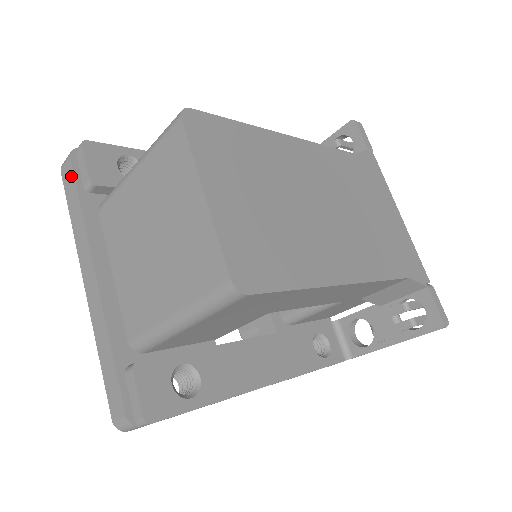
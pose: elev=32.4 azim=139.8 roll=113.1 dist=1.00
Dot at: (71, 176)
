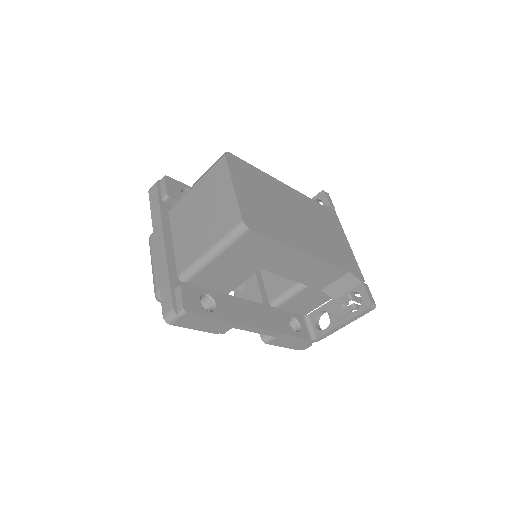
Dot at: (156, 192)
